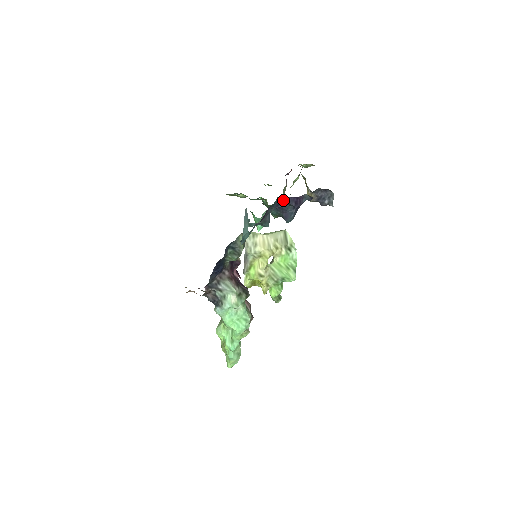
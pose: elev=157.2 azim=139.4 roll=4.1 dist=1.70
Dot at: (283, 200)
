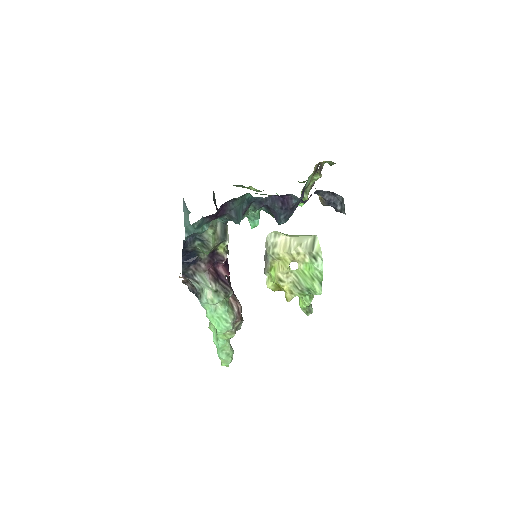
Dot at: occluded
